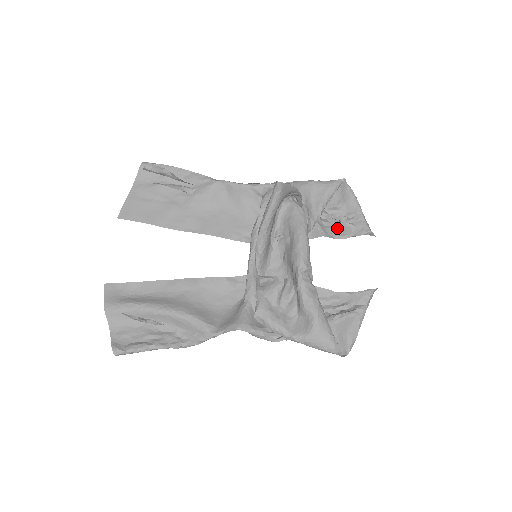
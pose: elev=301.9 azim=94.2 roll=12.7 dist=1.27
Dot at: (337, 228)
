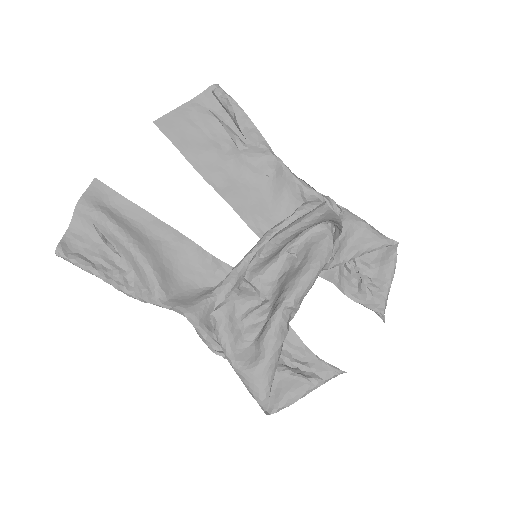
Dot at: (354, 285)
